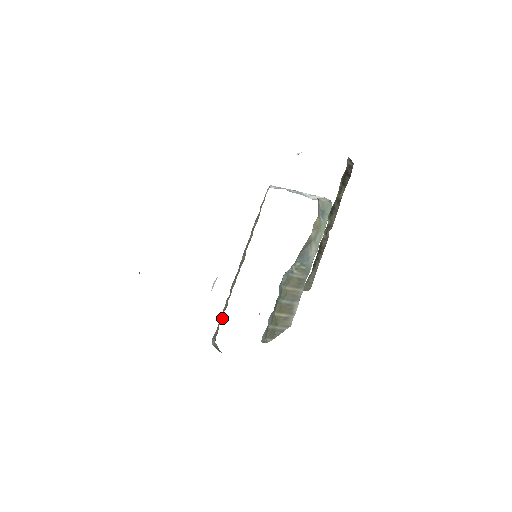
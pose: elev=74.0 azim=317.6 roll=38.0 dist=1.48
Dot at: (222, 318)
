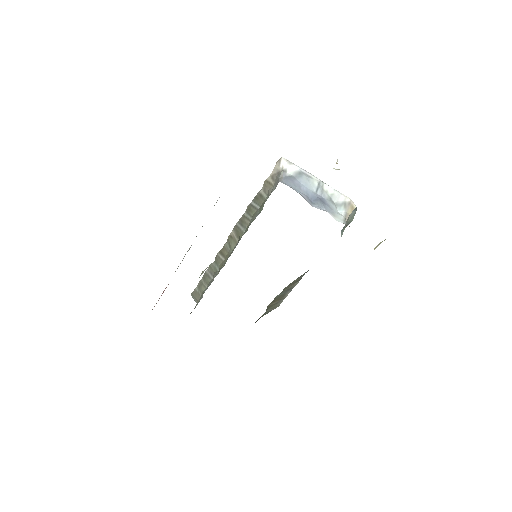
Dot at: (205, 284)
